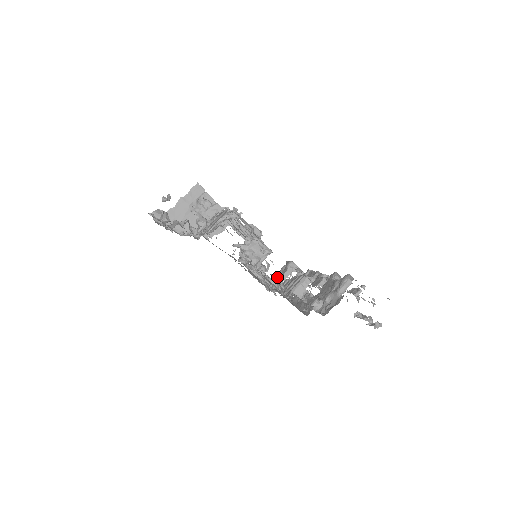
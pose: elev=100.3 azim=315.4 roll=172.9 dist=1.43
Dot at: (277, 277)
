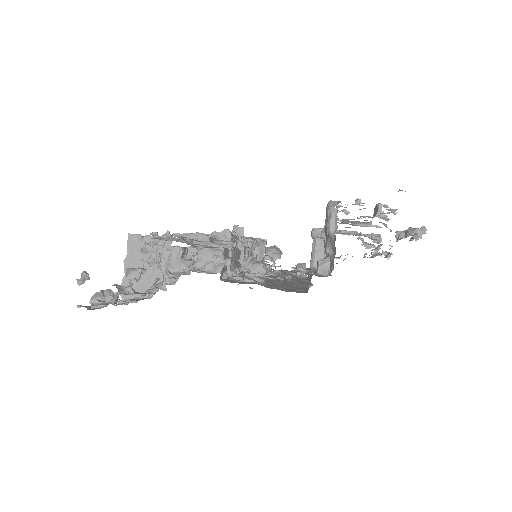
Dot at: occluded
